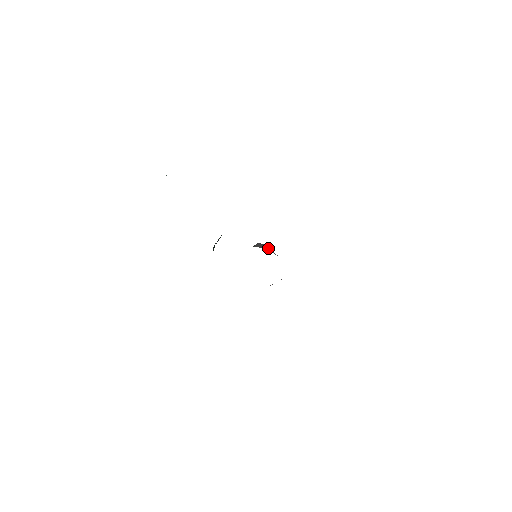
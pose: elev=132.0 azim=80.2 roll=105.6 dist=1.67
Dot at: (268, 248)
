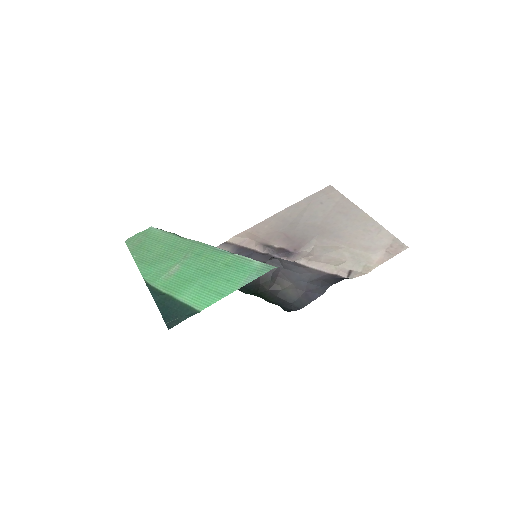
Dot at: (287, 273)
